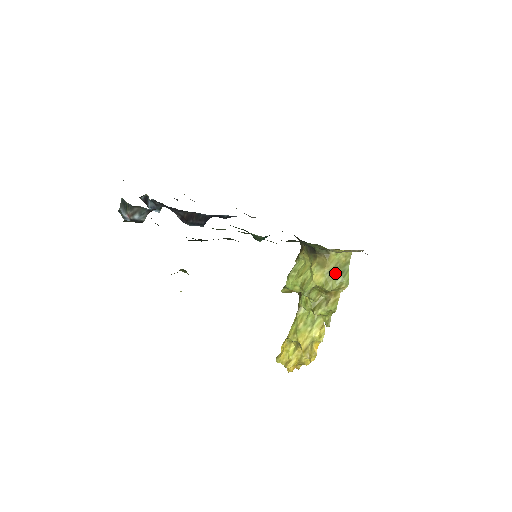
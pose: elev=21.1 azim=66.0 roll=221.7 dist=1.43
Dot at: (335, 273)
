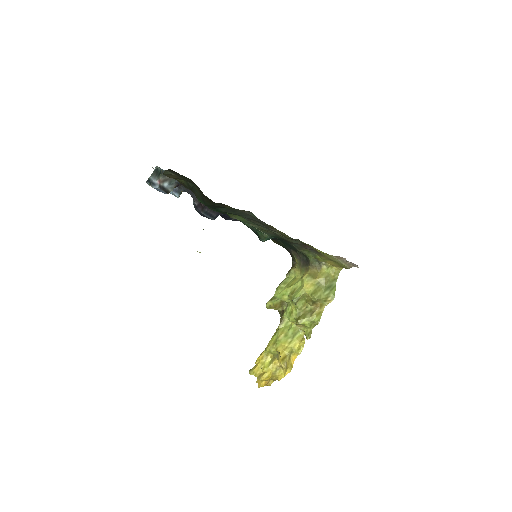
Dot at: (324, 285)
